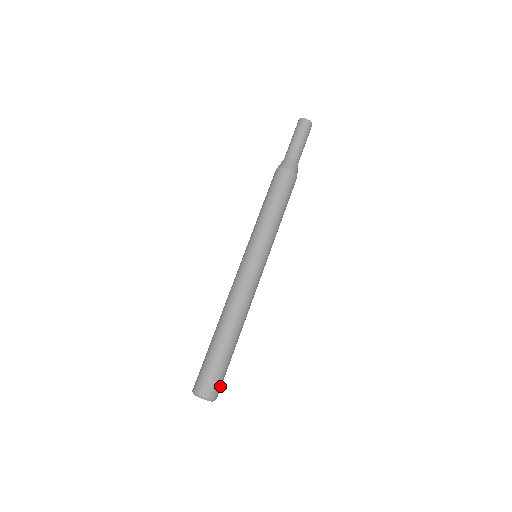
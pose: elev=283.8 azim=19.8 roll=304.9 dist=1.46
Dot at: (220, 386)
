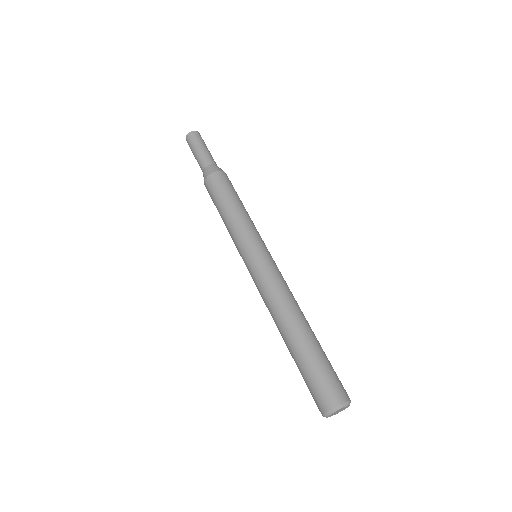
Dot at: (336, 386)
